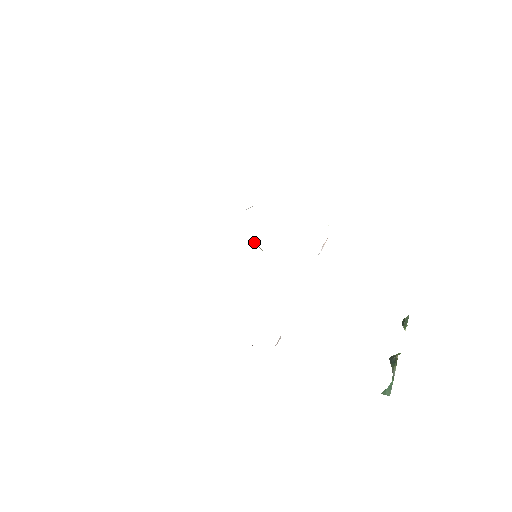
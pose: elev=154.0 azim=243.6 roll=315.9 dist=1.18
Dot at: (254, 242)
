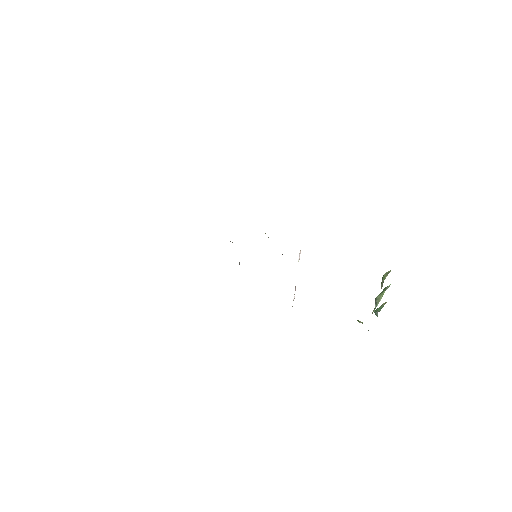
Dot at: occluded
